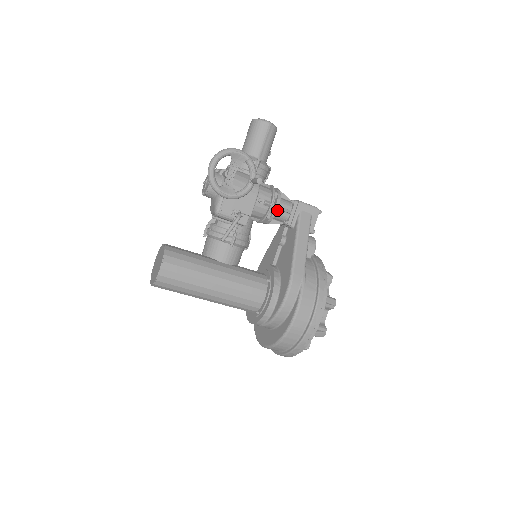
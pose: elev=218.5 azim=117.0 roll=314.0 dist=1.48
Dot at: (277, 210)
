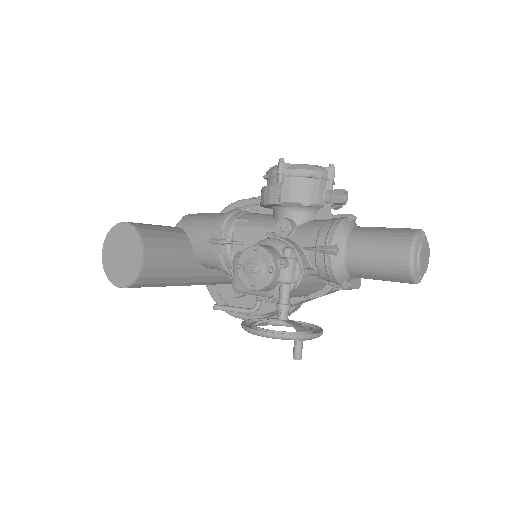
Dot at: occluded
